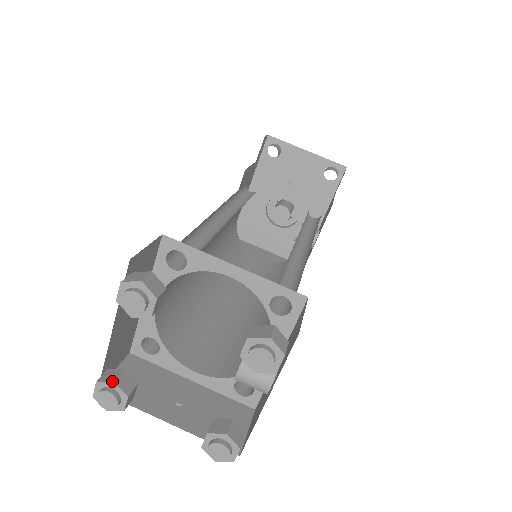
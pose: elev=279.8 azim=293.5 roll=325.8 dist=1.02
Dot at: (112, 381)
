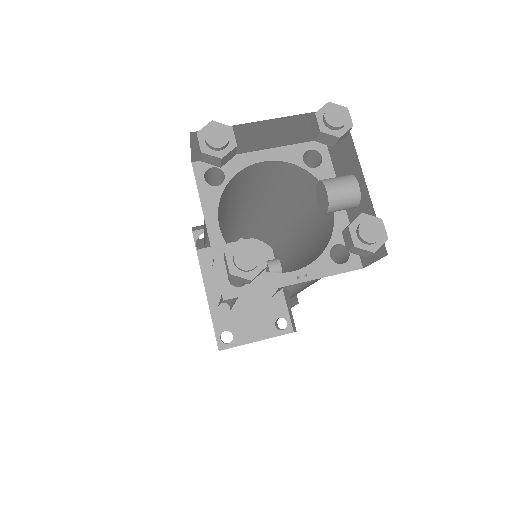
Dot at: occluded
